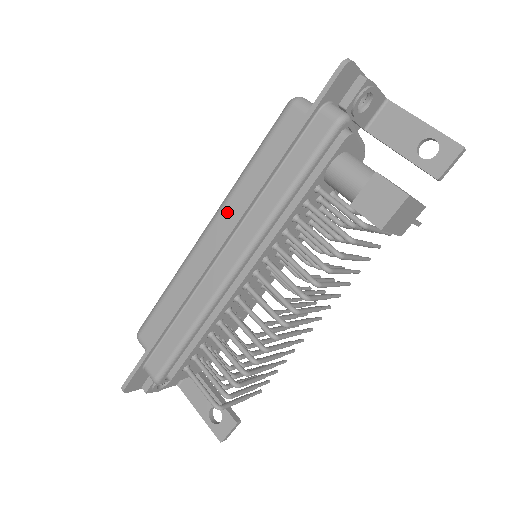
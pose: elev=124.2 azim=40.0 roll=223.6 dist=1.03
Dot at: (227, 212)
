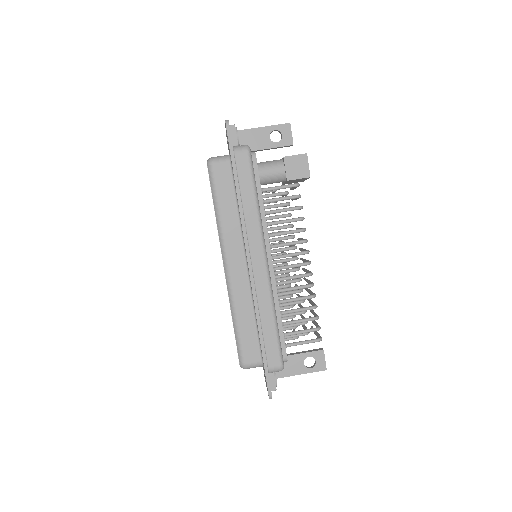
Dot at: (230, 245)
